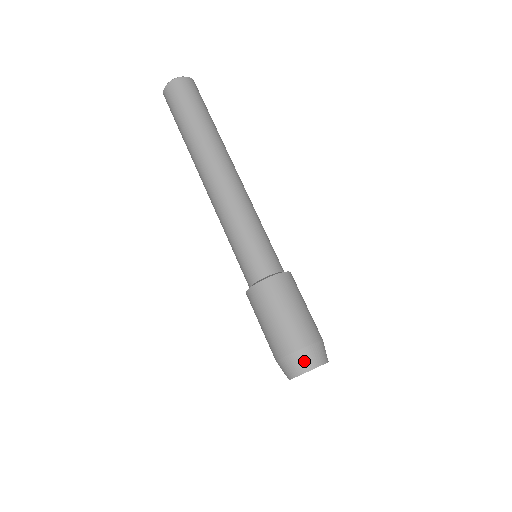
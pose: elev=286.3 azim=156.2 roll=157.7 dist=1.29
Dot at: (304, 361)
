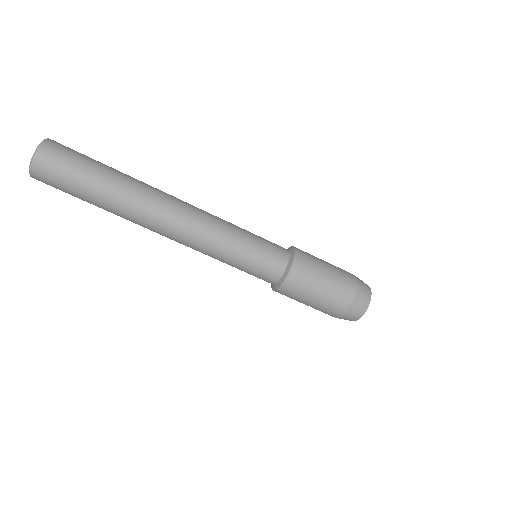
Dot at: (360, 306)
